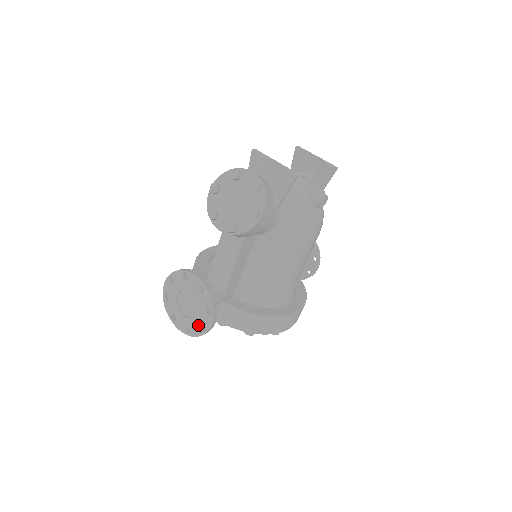
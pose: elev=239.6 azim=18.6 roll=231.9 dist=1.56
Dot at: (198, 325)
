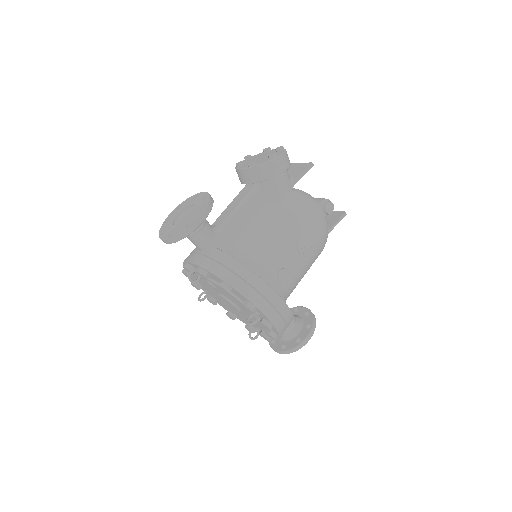
Dot at: (185, 225)
